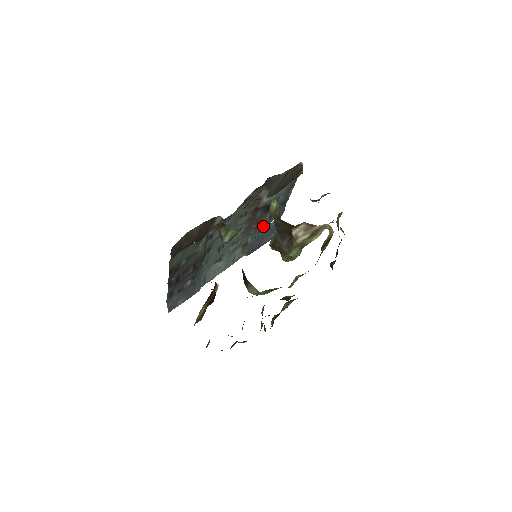
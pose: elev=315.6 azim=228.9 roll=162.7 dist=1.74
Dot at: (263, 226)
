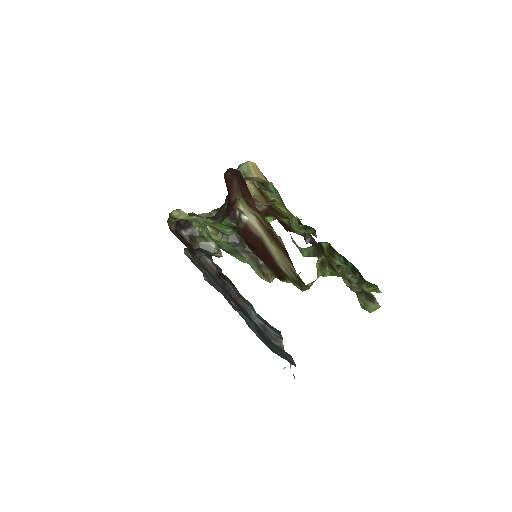
Dot at: (250, 306)
